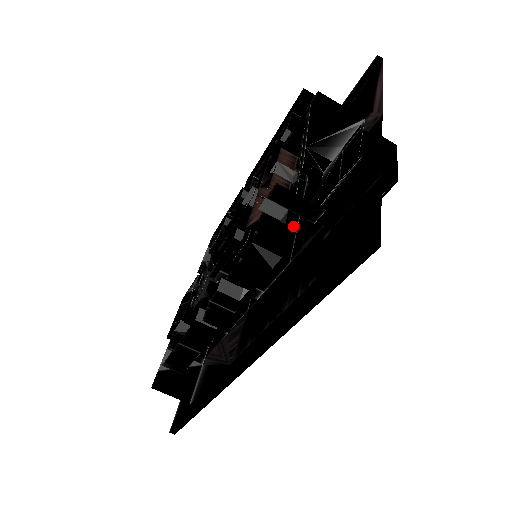
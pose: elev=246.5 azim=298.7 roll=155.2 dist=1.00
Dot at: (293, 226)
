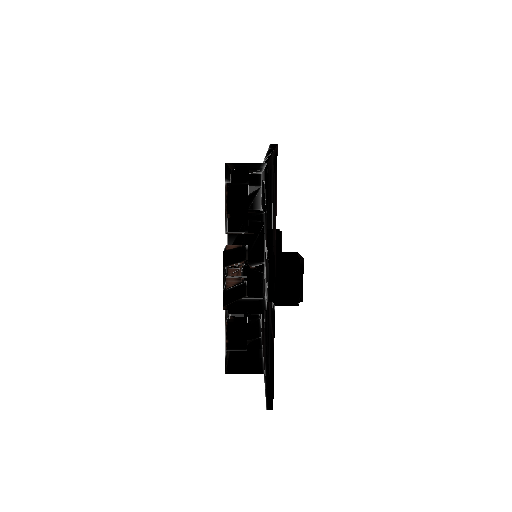
Dot at: (261, 280)
